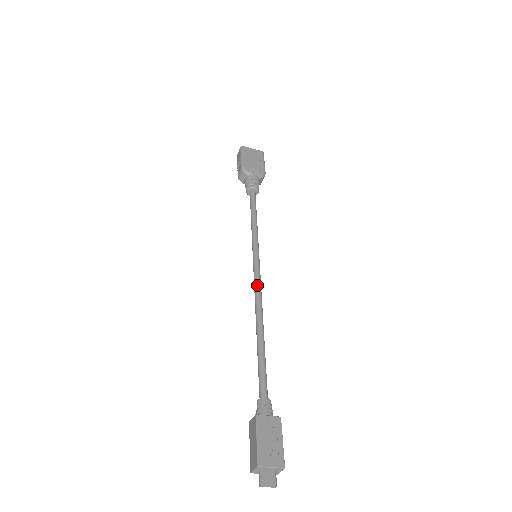
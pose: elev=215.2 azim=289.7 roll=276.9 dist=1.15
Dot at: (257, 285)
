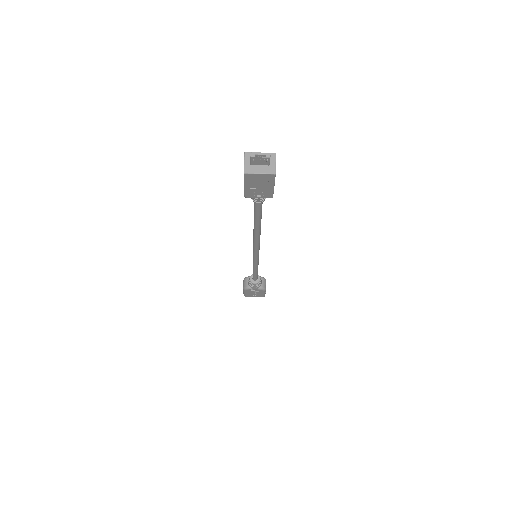
Dot at: occluded
